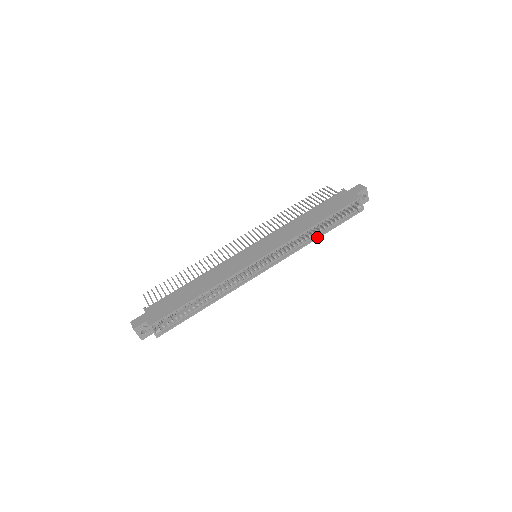
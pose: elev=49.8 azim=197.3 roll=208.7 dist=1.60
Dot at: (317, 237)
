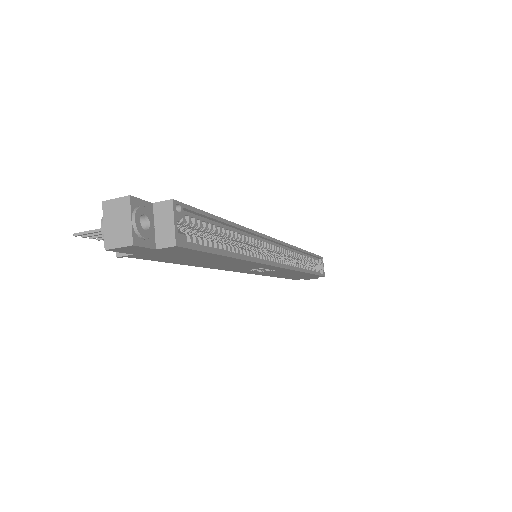
Dot at: (307, 271)
